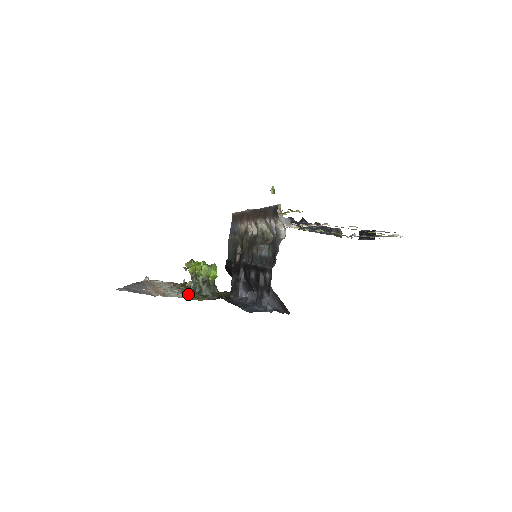
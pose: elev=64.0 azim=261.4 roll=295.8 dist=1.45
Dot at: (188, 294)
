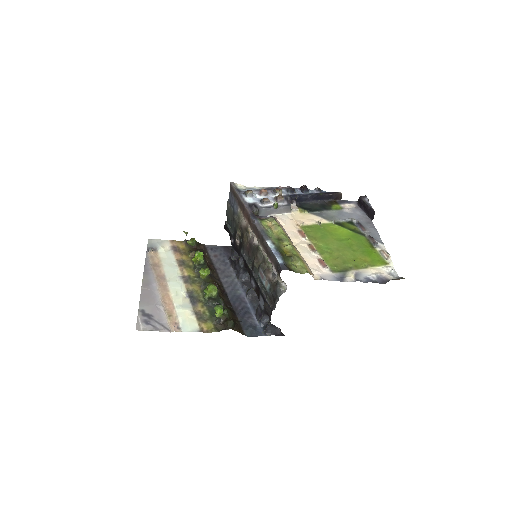
Dot at: (196, 308)
